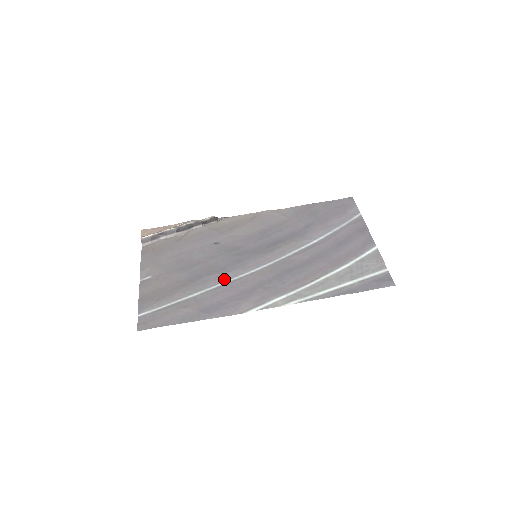
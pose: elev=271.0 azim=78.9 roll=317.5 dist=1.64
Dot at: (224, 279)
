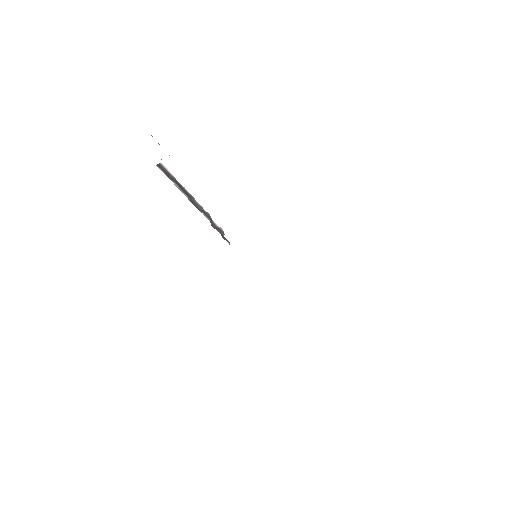
Dot at: occluded
